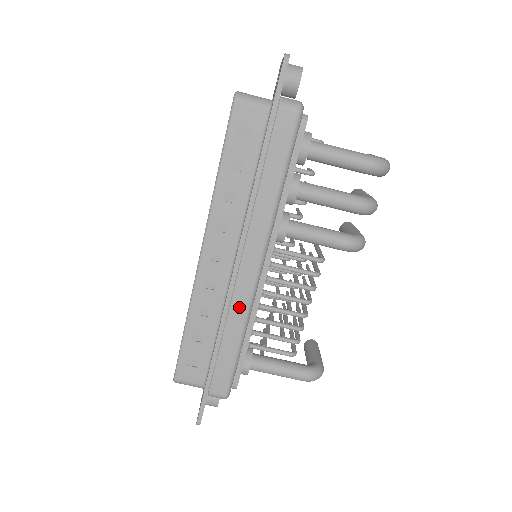
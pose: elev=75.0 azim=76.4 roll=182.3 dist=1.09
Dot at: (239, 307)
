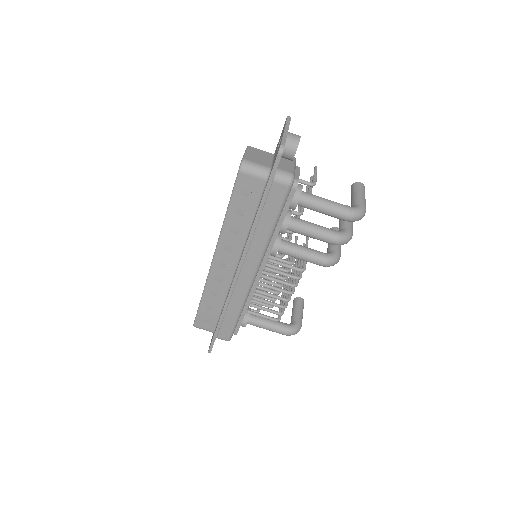
Dot at: (239, 295)
